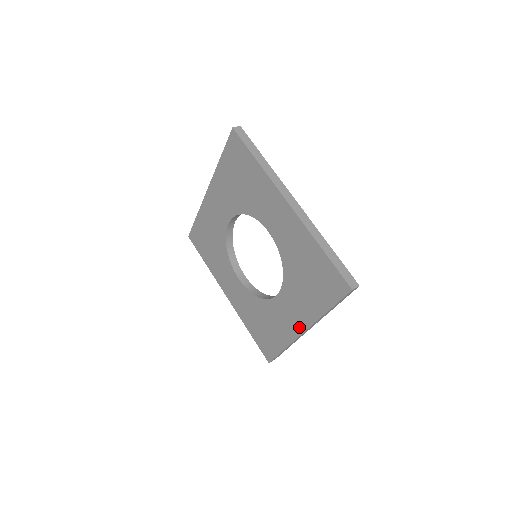
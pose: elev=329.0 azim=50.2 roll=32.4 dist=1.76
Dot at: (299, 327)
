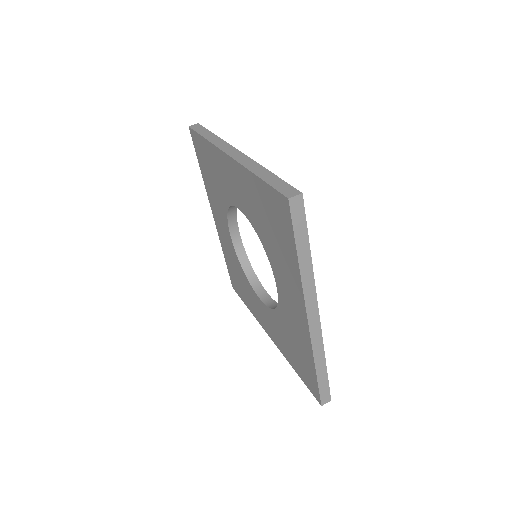
Dot at: (302, 315)
